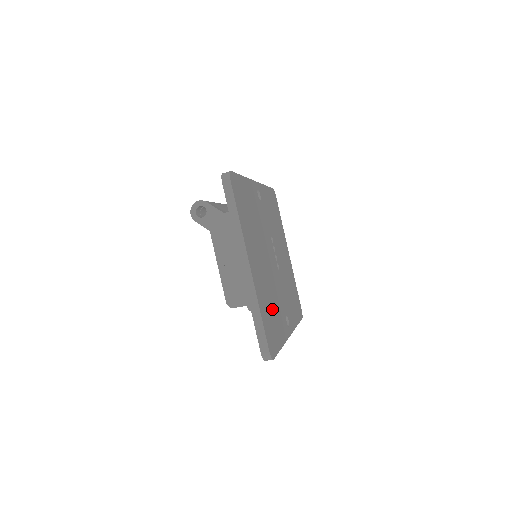
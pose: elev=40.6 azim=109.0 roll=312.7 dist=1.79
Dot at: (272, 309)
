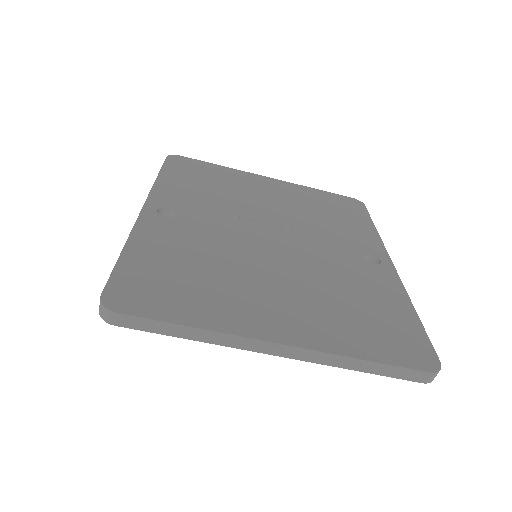
Dot at: (355, 304)
